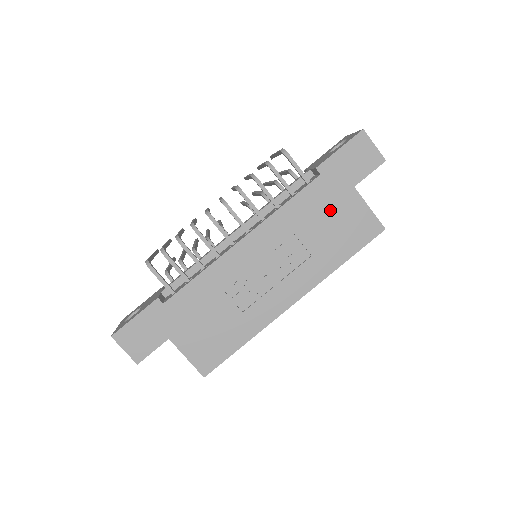
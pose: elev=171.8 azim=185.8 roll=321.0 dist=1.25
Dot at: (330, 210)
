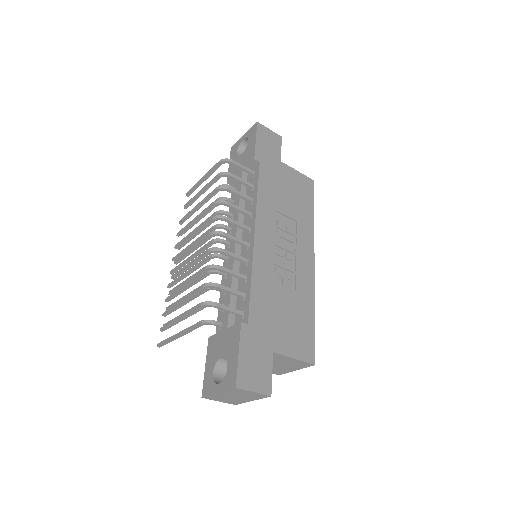
Dot at: (282, 183)
